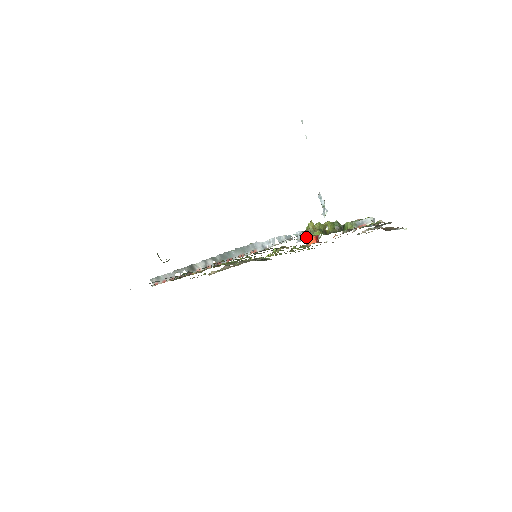
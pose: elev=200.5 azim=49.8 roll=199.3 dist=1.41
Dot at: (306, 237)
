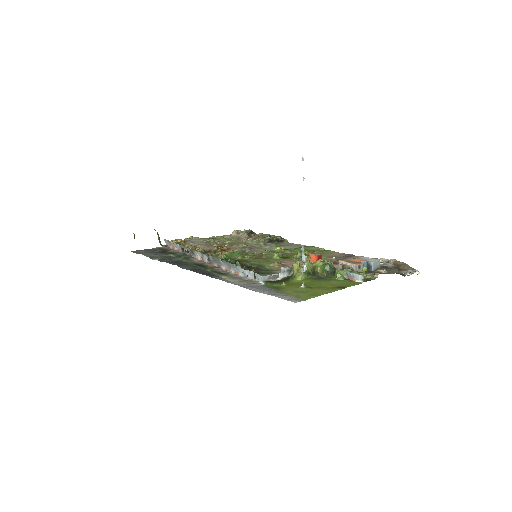
Dot at: (287, 278)
